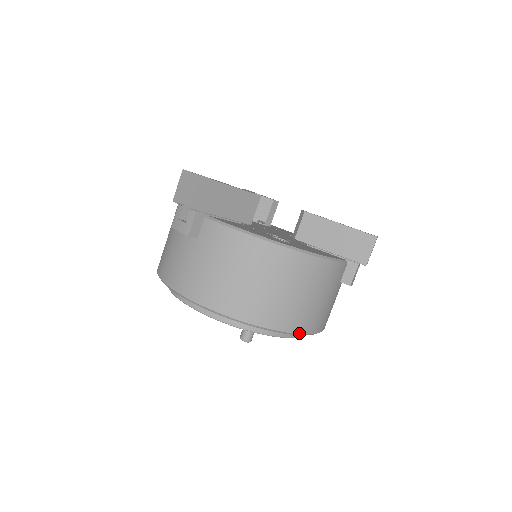
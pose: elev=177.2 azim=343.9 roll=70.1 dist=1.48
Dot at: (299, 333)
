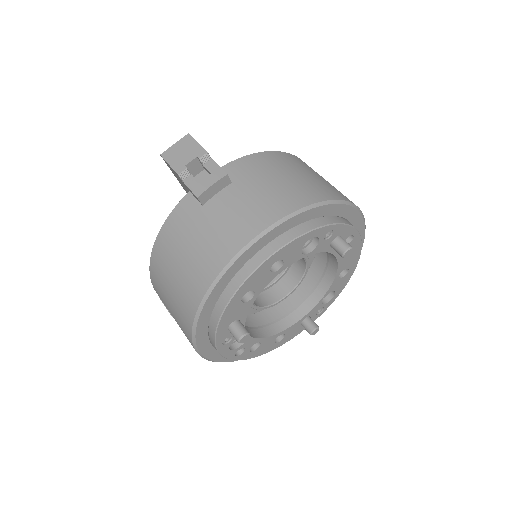
Dot at: (363, 218)
